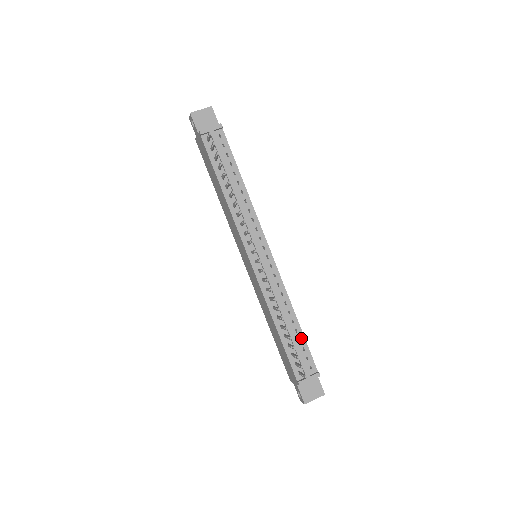
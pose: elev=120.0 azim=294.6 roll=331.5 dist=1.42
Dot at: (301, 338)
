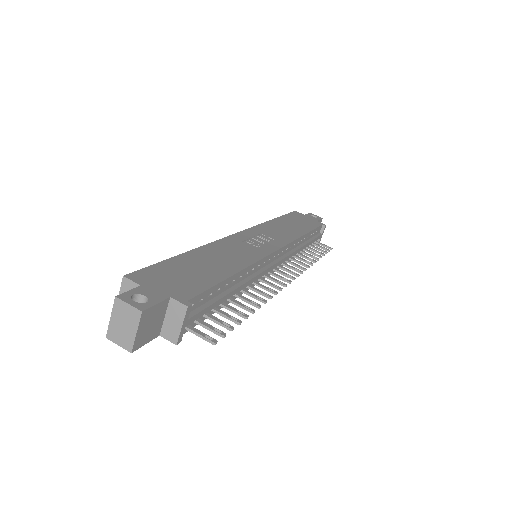
Dot at: (311, 234)
